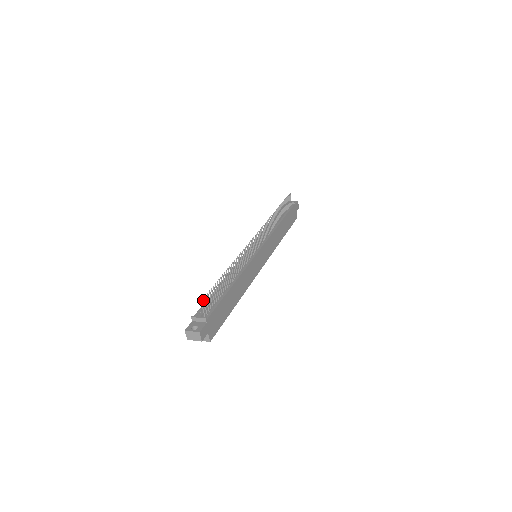
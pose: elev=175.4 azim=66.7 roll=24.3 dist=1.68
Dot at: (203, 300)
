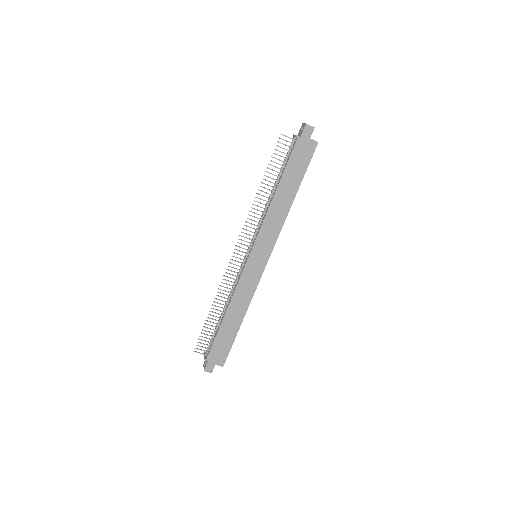
Dot at: occluded
